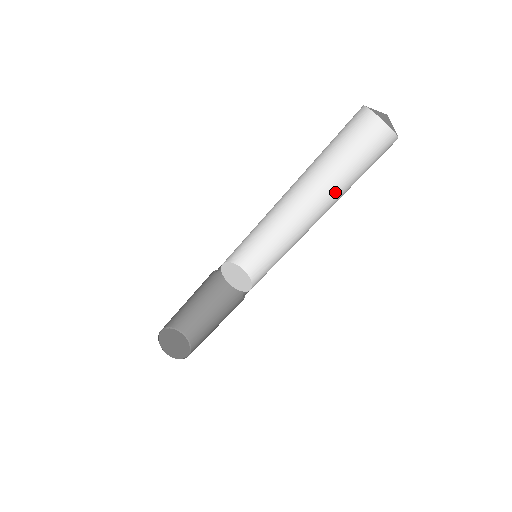
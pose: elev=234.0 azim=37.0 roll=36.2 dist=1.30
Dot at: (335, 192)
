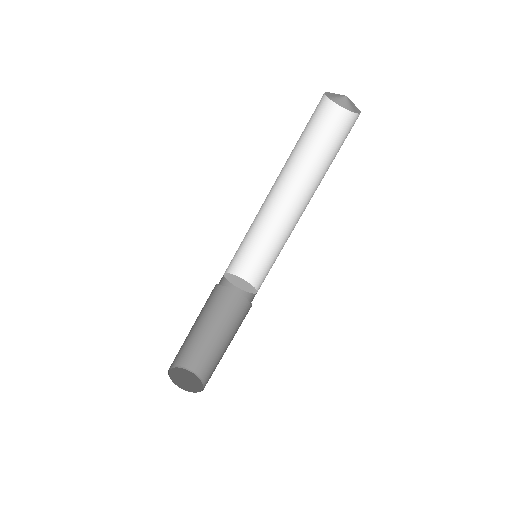
Dot at: (321, 180)
